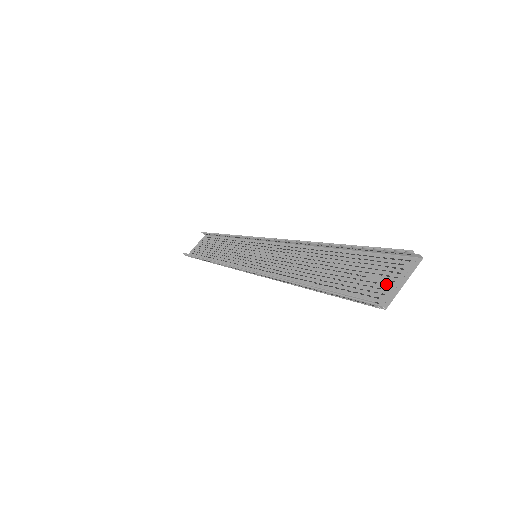
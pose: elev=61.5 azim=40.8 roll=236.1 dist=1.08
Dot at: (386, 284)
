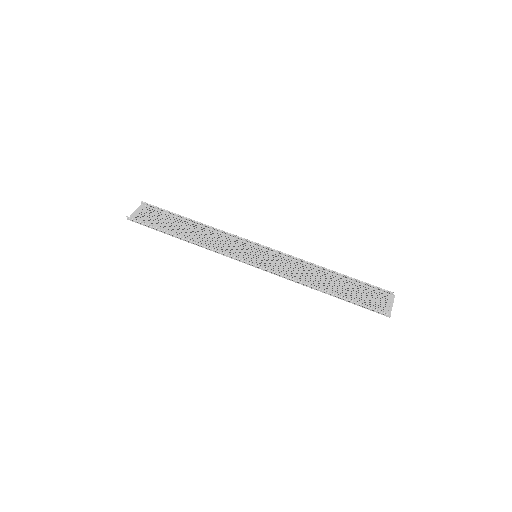
Dot at: (383, 305)
